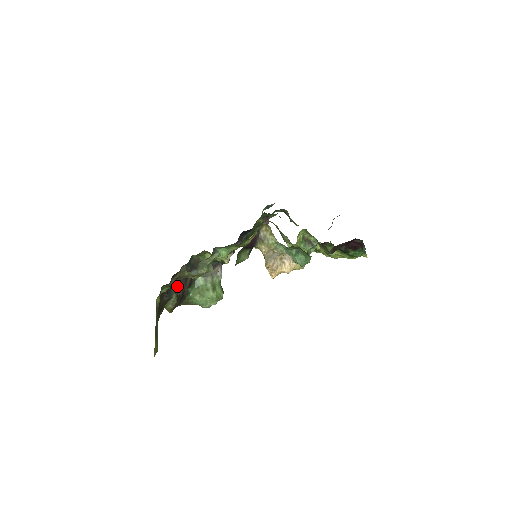
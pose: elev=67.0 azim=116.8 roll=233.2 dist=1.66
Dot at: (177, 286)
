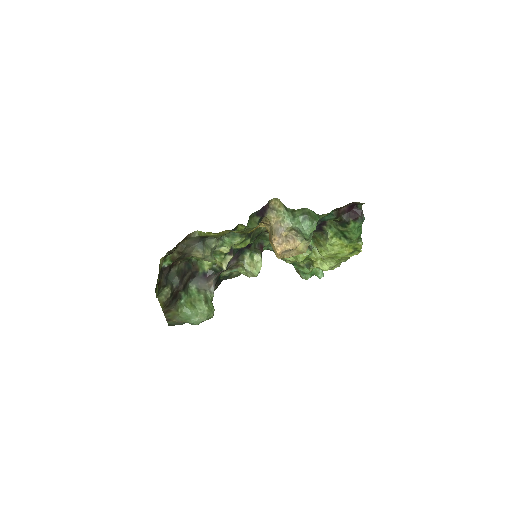
Dot at: (173, 279)
